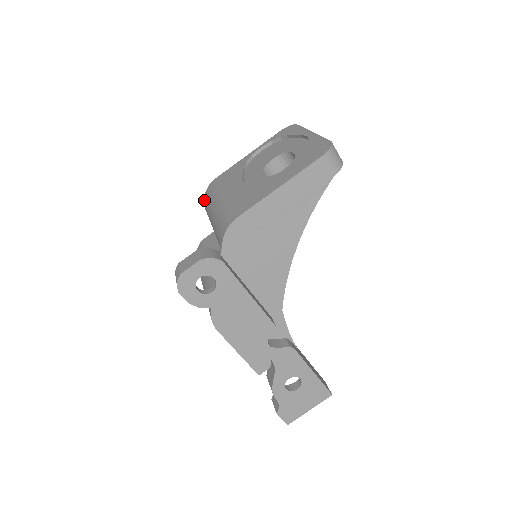
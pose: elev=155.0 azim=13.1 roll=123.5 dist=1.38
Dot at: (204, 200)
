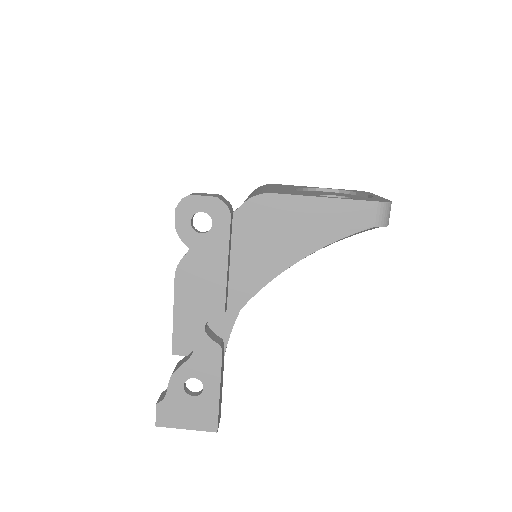
Dot at: occluded
